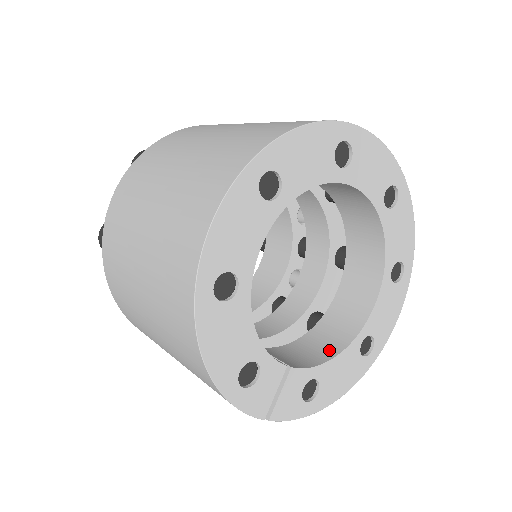
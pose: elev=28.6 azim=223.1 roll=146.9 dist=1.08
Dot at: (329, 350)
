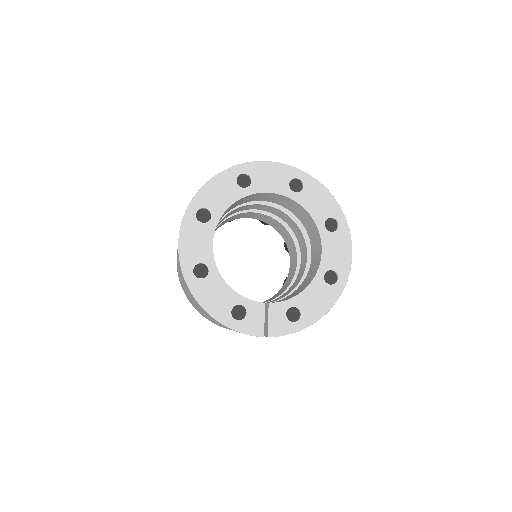
Dot at: (303, 288)
